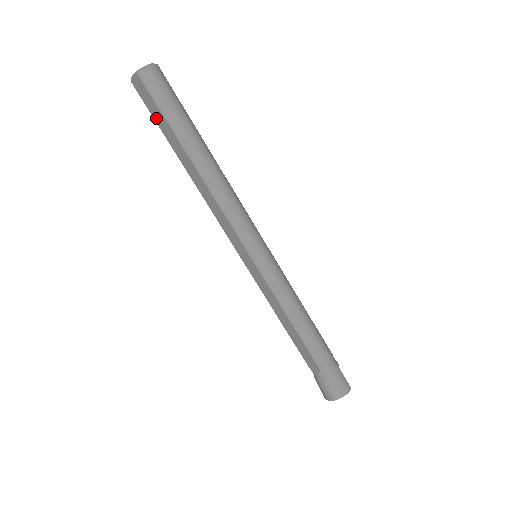
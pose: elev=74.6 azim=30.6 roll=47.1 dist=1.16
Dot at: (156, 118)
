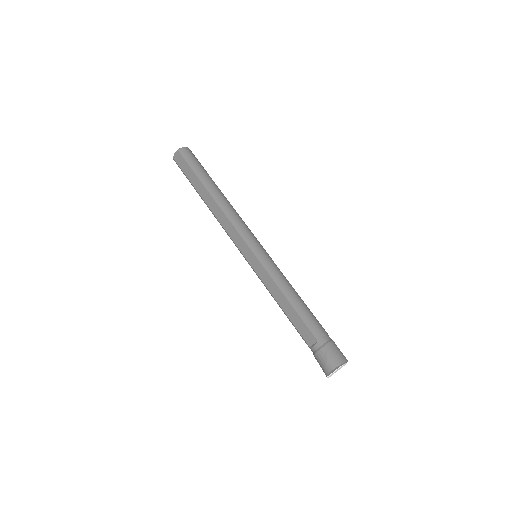
Dot at: (187, 174)
